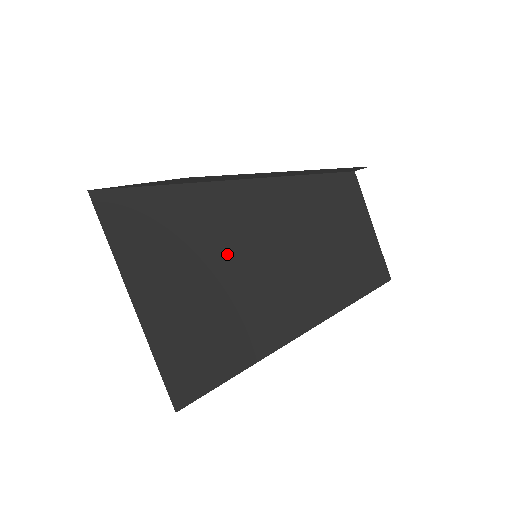
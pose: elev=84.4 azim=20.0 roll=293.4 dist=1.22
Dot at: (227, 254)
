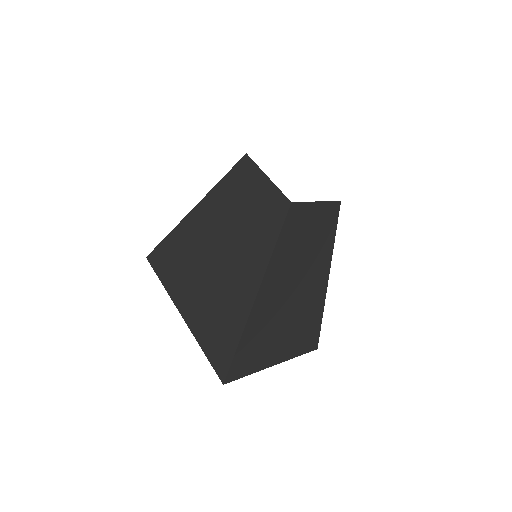
Dot at: (211, 249)
